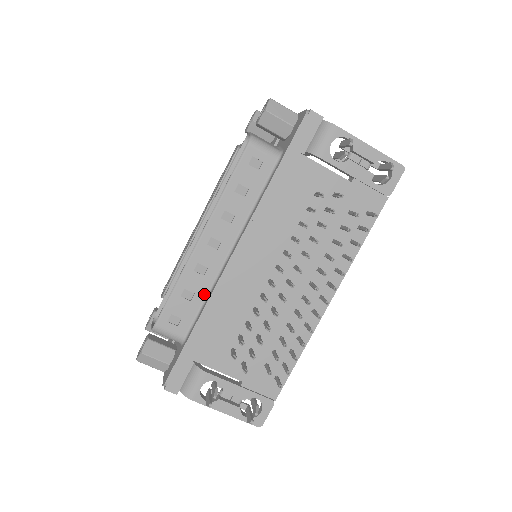
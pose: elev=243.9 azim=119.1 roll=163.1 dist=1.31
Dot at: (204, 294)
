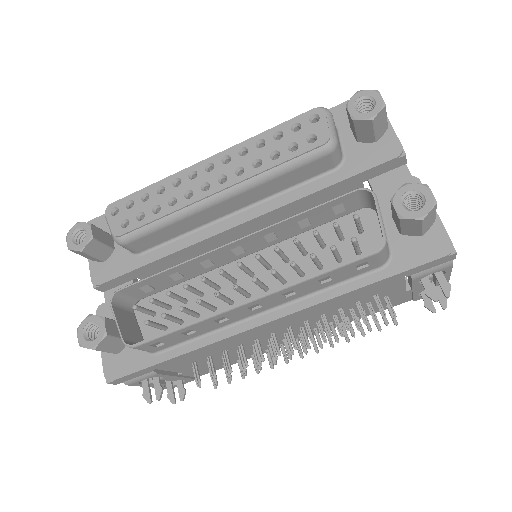
Dot at: (205, 332)
